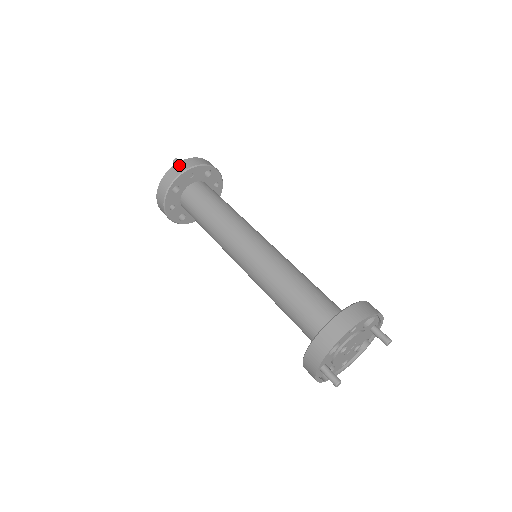
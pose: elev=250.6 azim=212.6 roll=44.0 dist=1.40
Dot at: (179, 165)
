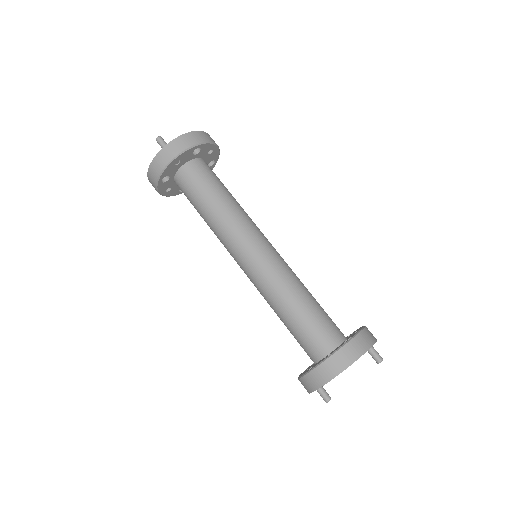
Dot at: (161, 155)
